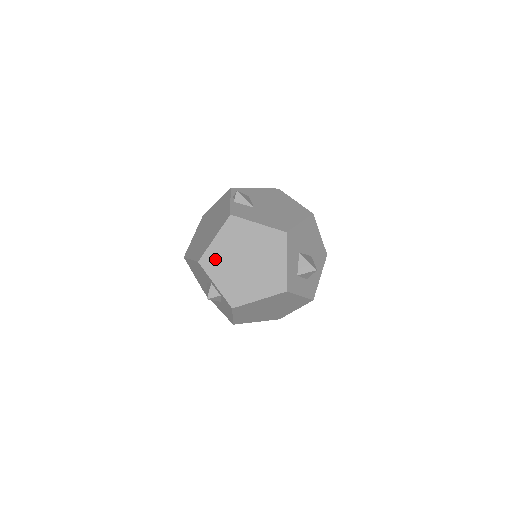
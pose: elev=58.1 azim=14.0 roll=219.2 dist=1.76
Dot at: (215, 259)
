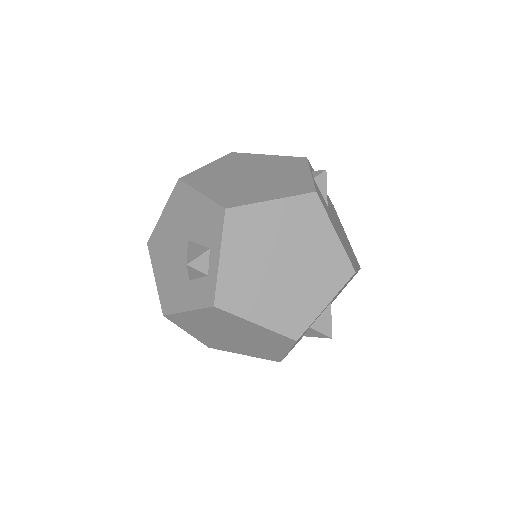
Dot at: (250, 226)
